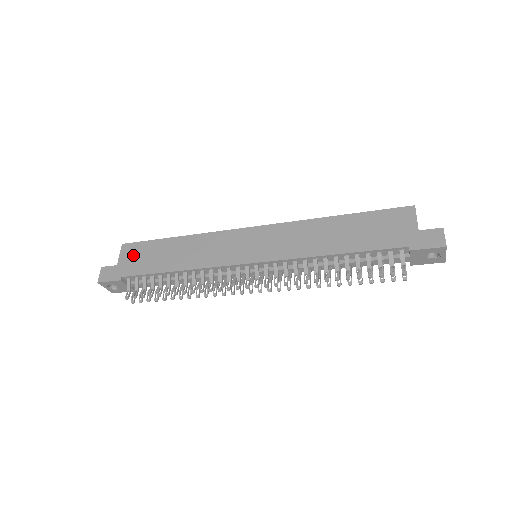
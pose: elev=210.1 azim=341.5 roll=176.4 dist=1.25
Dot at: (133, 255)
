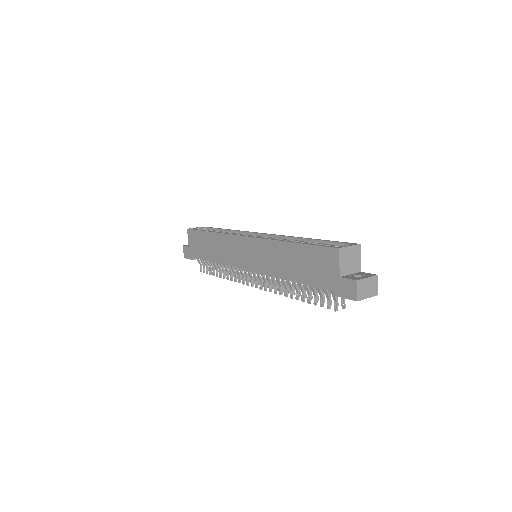
Dot at: (193, 241)
